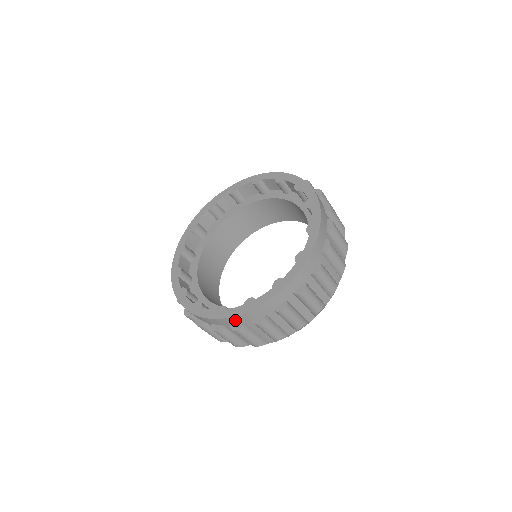
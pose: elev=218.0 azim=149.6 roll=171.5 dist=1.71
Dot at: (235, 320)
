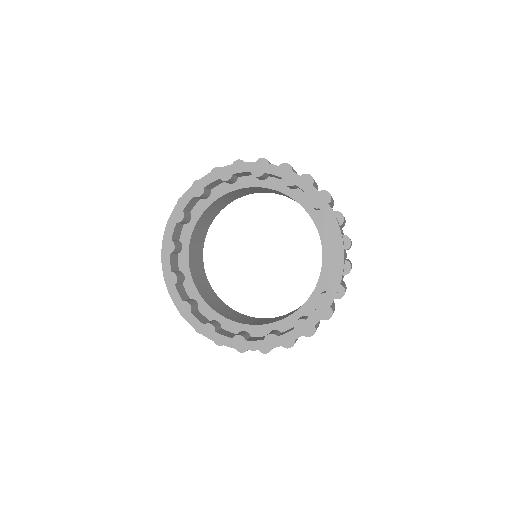
Dot at: occluded
